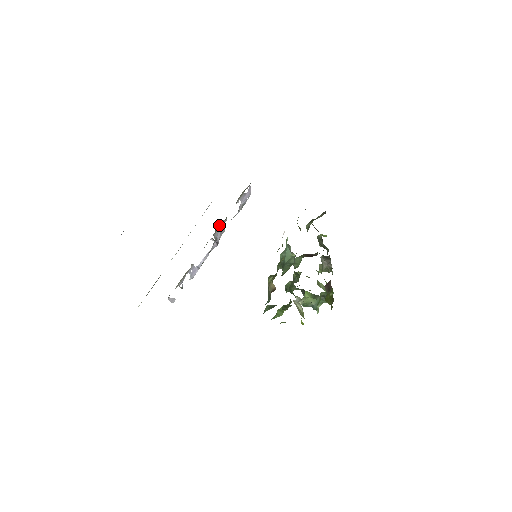
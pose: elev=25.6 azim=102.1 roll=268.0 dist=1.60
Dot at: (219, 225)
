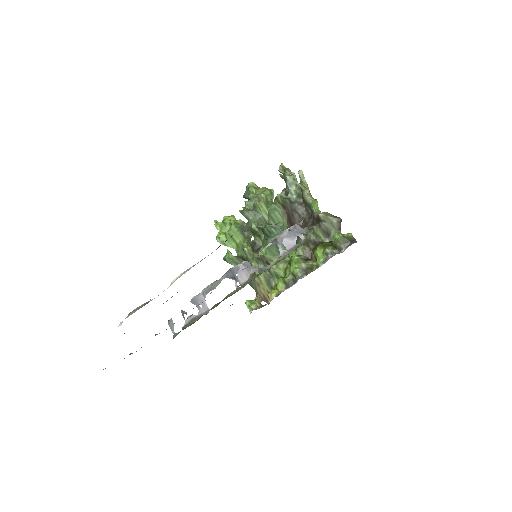
Dot at: occluded
